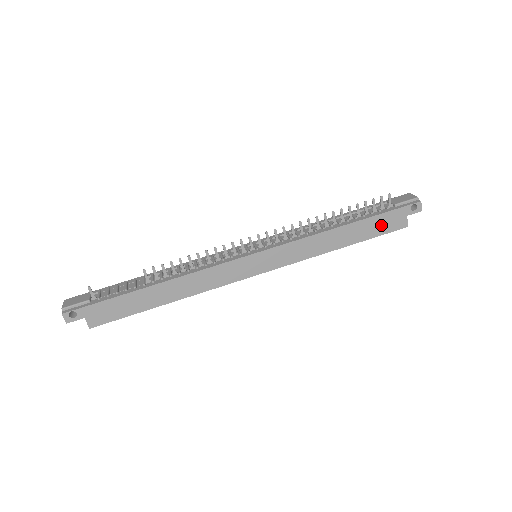
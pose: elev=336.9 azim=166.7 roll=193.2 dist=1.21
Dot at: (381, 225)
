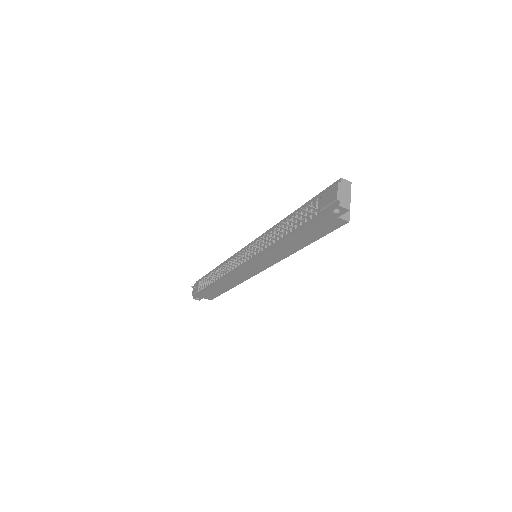
Dot at: (320, 229)
